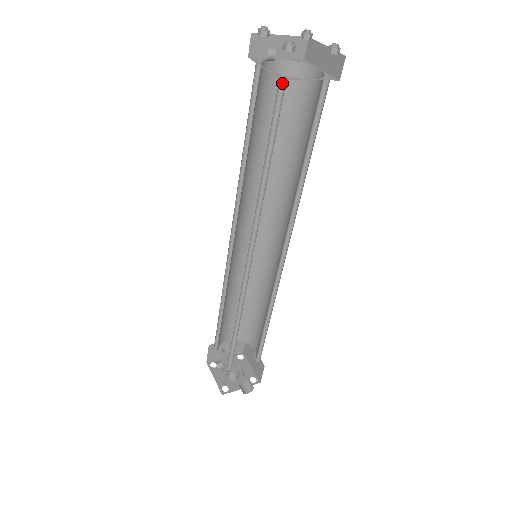
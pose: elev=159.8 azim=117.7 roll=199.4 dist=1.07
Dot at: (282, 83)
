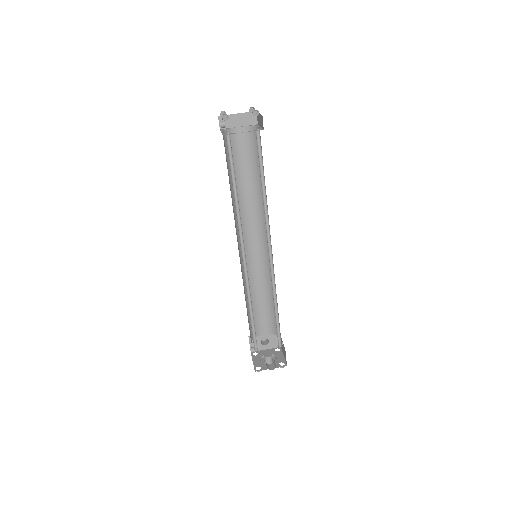
Dot at: (229, 138)
